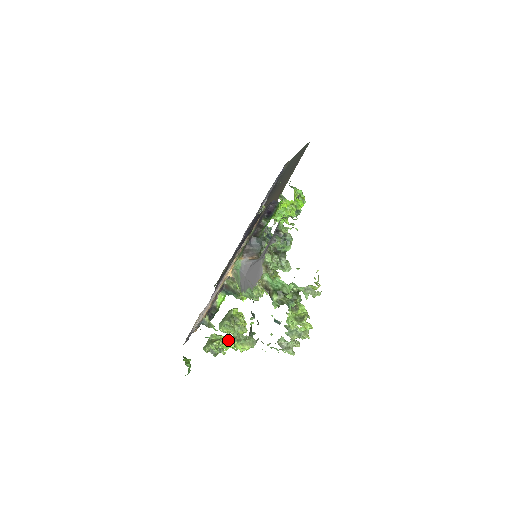
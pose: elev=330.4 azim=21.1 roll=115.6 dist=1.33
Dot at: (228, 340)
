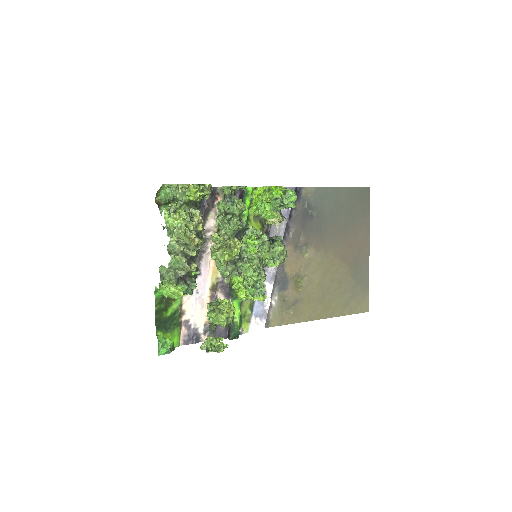
Dot at: (164, 284)
